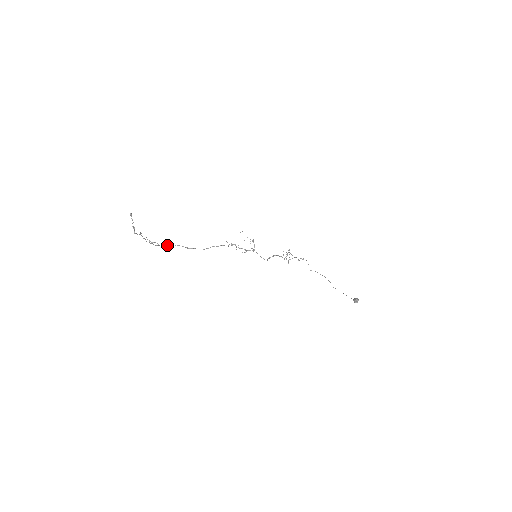
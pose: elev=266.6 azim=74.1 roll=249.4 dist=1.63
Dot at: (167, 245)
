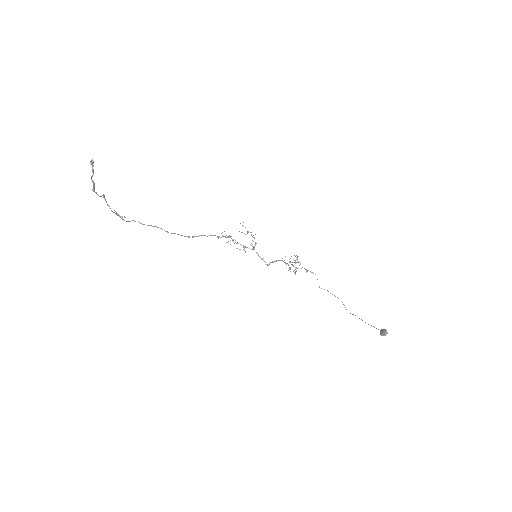
Dot at: (140, 223)
